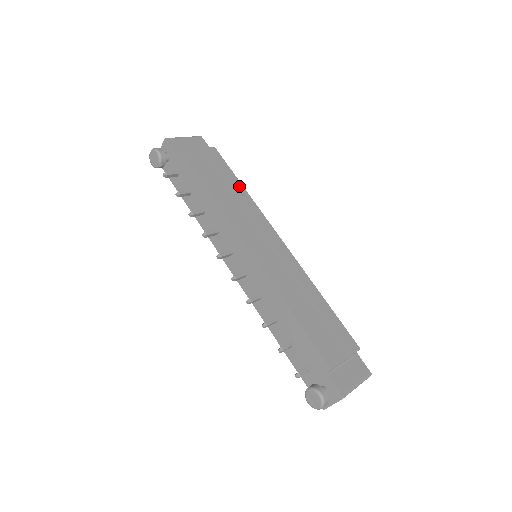
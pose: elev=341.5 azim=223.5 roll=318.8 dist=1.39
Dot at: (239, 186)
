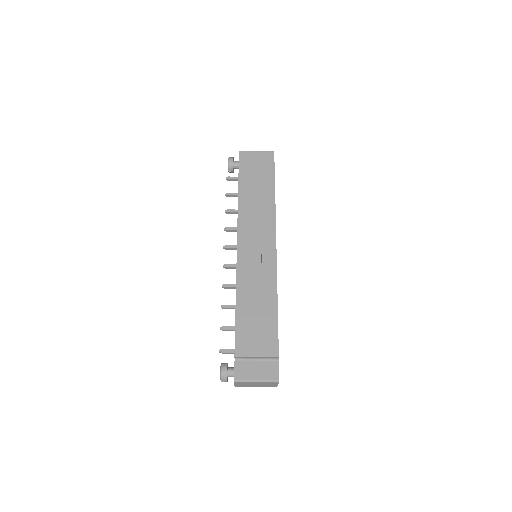
Dot at: (271, 198)
